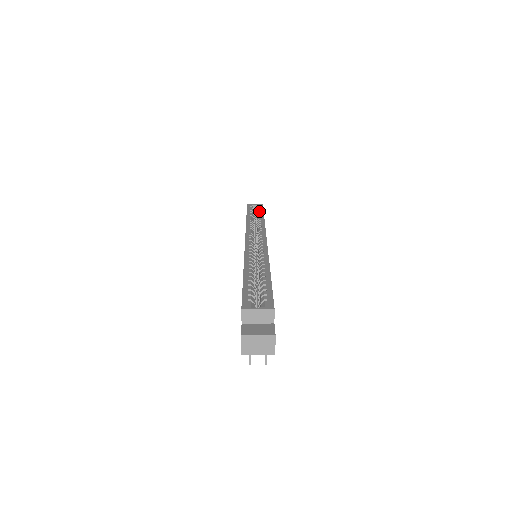
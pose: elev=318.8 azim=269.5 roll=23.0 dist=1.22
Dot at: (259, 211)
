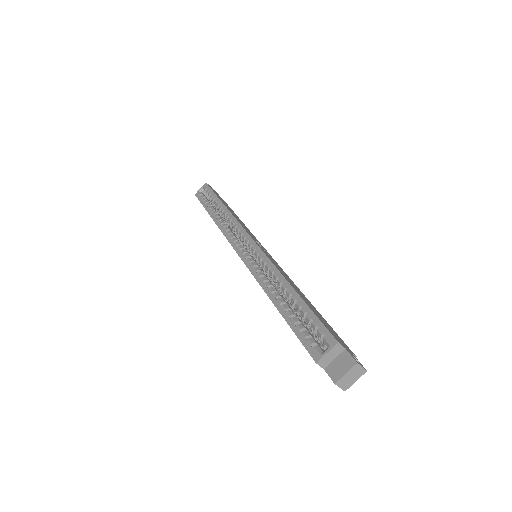
Dot at: (213, 198)
